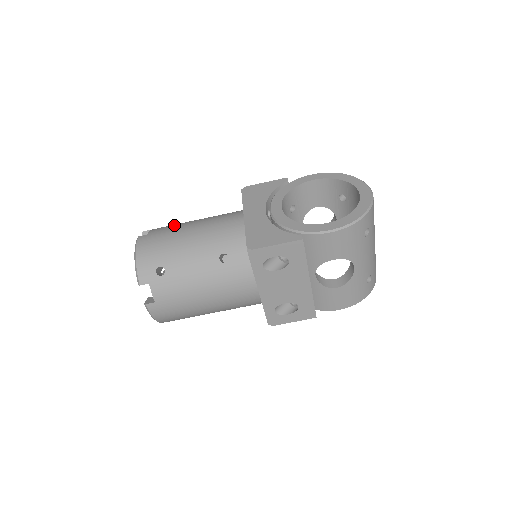
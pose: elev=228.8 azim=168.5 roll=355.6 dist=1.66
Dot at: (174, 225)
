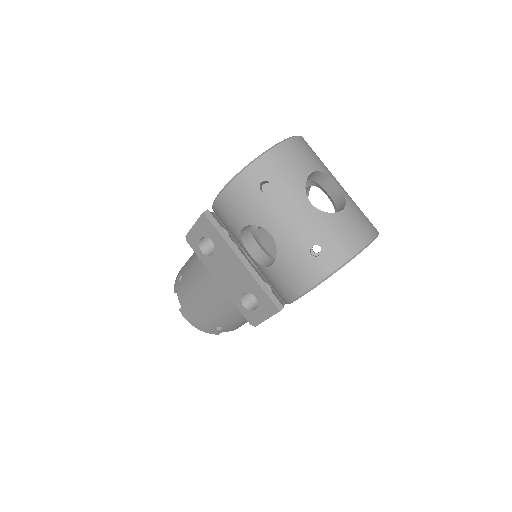
Dot at: occluded
